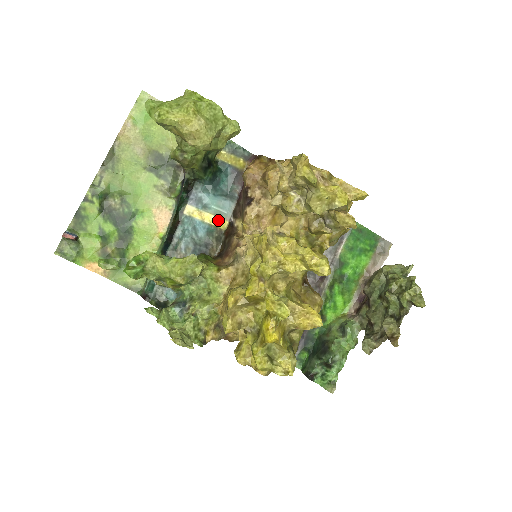
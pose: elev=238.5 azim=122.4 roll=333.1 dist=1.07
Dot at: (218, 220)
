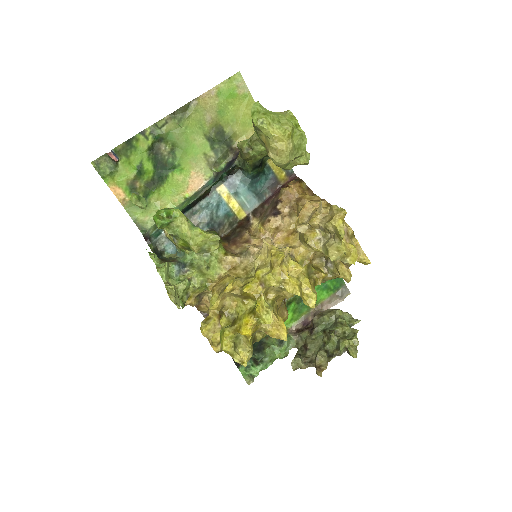
Dot at: (239, 209)
